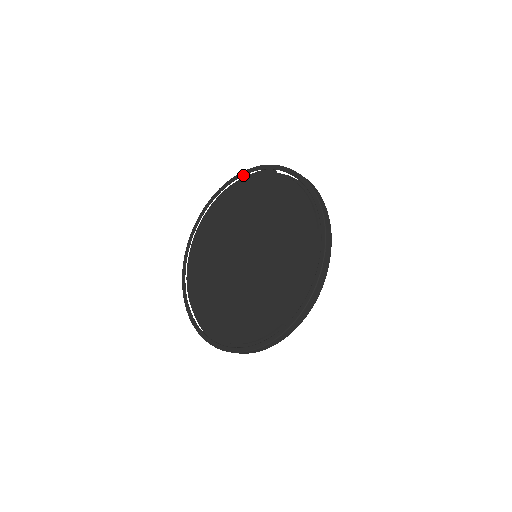
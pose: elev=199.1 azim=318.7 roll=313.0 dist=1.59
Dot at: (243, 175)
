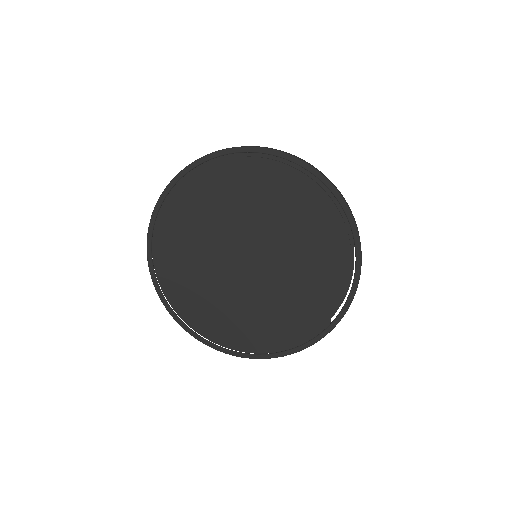
Dot at: (339, 202)
